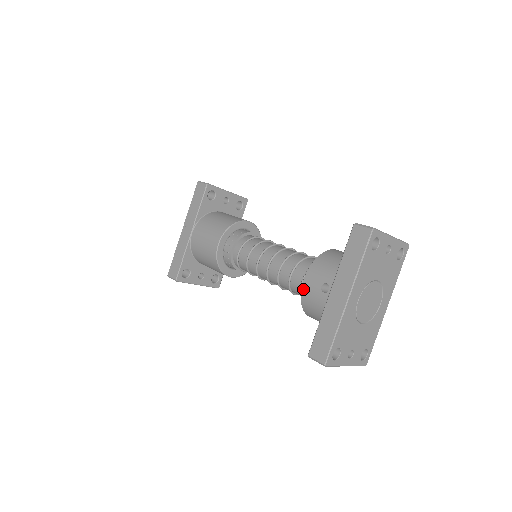
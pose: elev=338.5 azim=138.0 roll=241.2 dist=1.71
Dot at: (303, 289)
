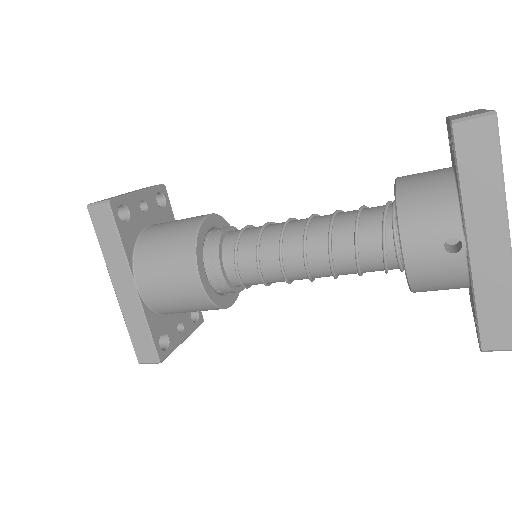
Dot at: (409, 266)
